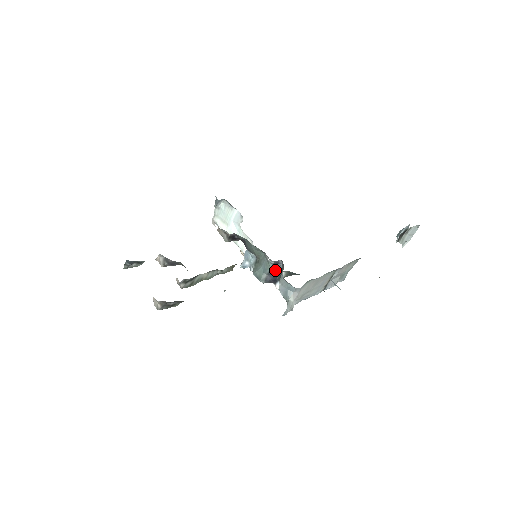
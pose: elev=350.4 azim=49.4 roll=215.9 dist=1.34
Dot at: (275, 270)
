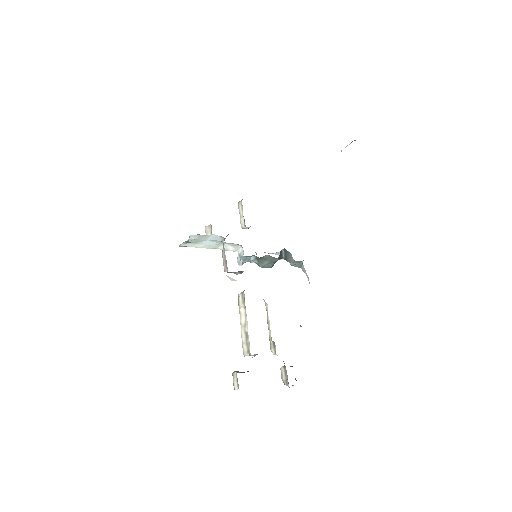
Dot at: (279, 256)
